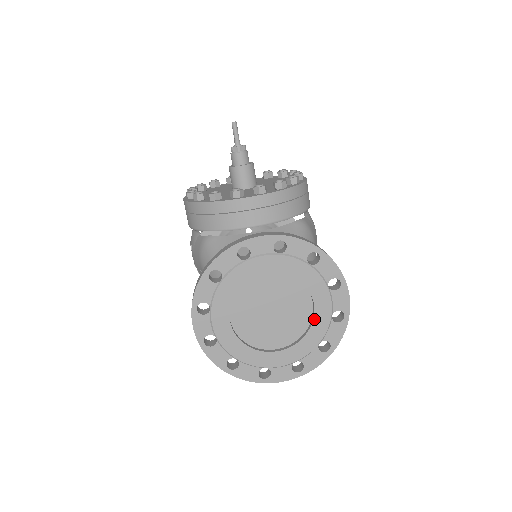
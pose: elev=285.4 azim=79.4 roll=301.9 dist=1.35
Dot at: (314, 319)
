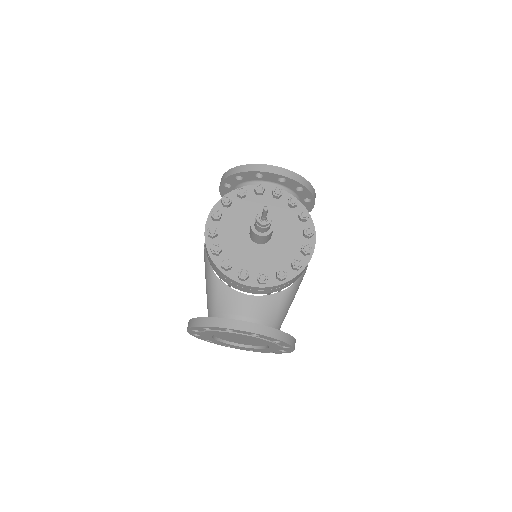
Dot at: (267, 348)
